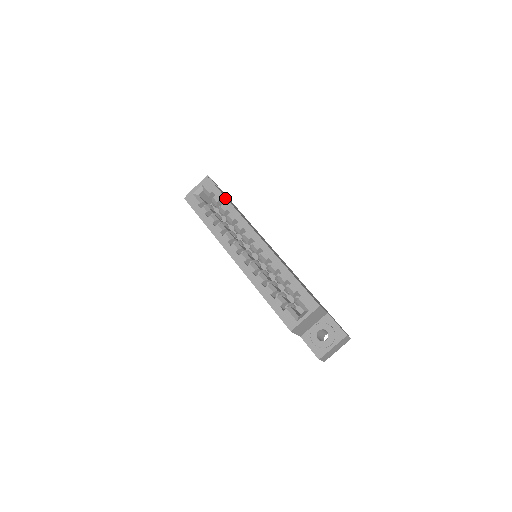
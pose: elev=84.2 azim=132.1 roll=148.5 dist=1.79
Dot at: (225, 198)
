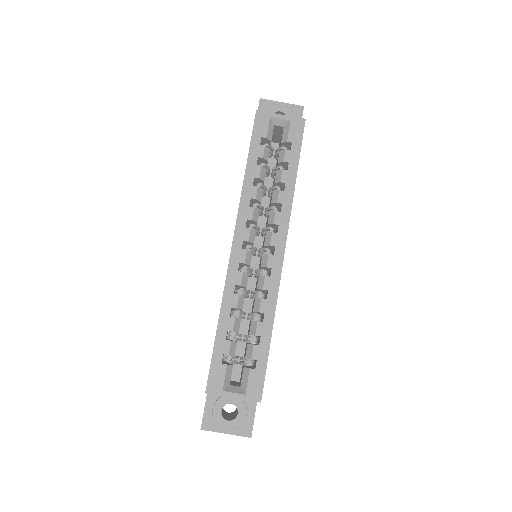
Dot at: (297, 168)
